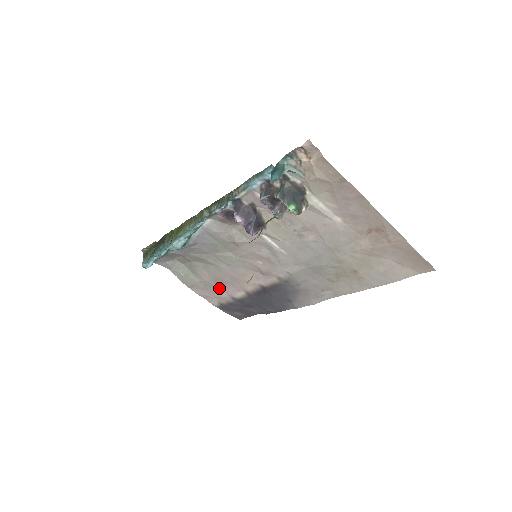
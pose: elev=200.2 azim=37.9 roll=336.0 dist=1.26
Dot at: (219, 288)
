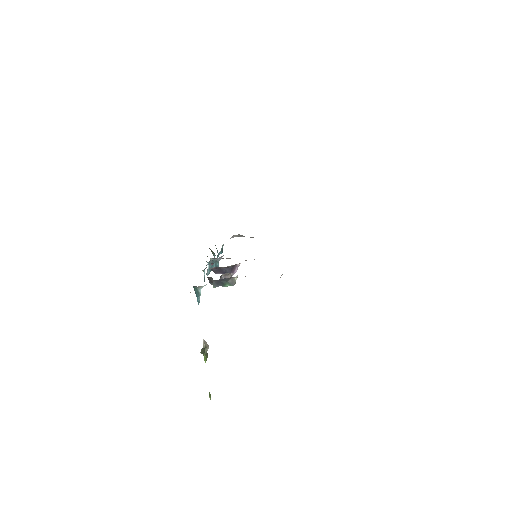
Dot at: occluded
